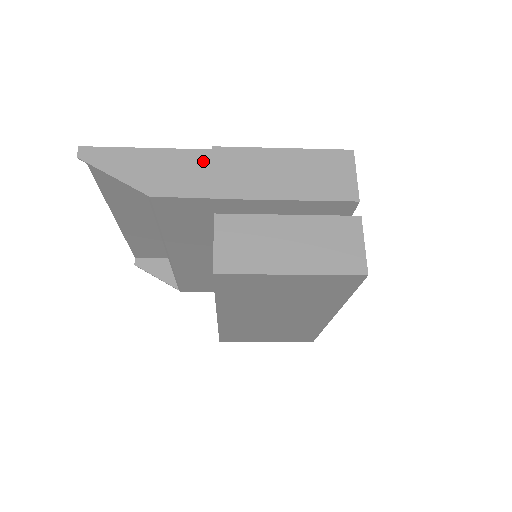
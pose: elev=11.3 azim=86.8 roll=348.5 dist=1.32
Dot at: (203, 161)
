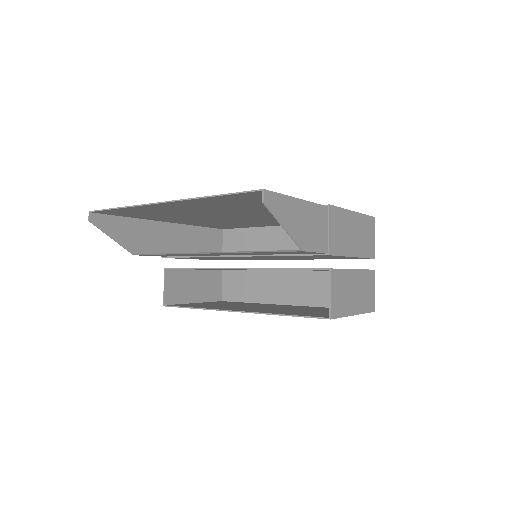
Dot at: (324, 217)
